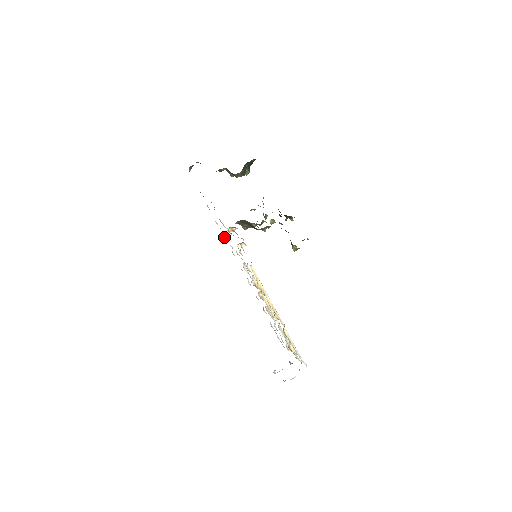
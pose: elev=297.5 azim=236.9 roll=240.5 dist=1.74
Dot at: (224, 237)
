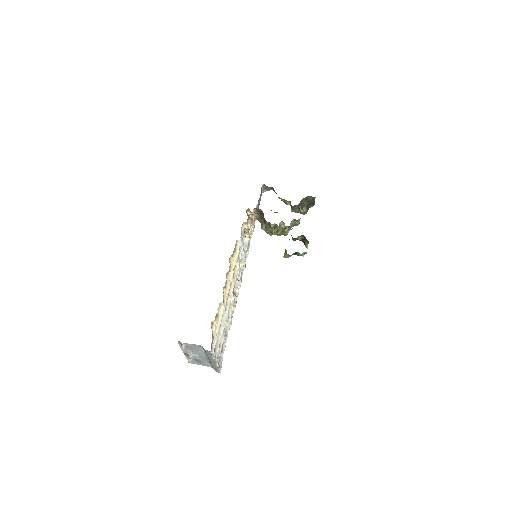
Dot at: (249, 241)
